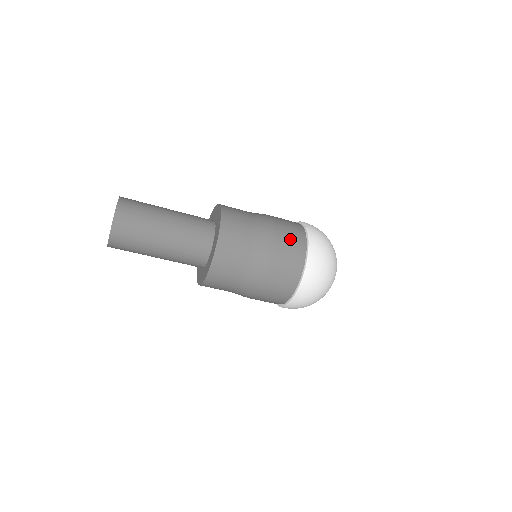
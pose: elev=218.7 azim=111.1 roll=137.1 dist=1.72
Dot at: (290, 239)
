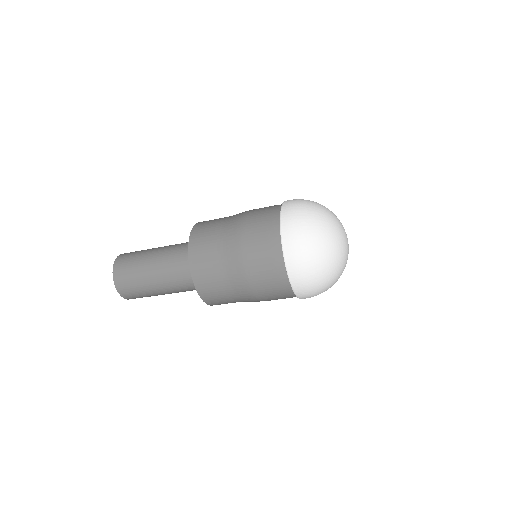
Dot at: (262, 213)
